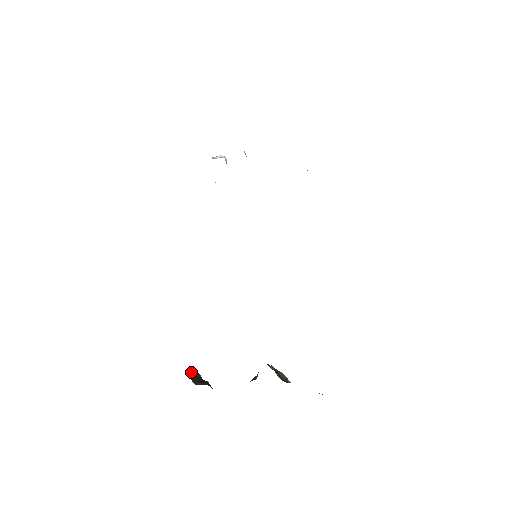
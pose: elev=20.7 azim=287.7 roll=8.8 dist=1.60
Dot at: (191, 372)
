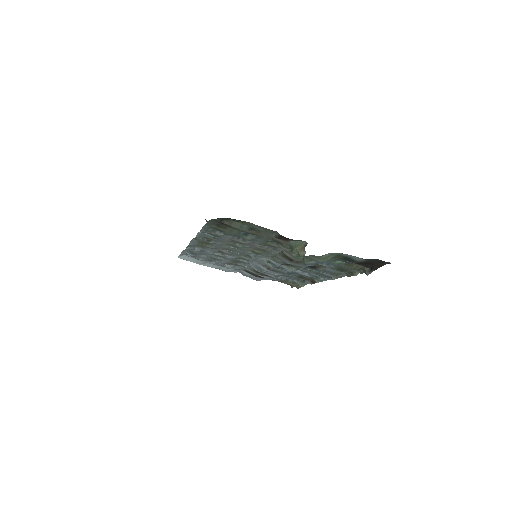
Dot at: occluded
